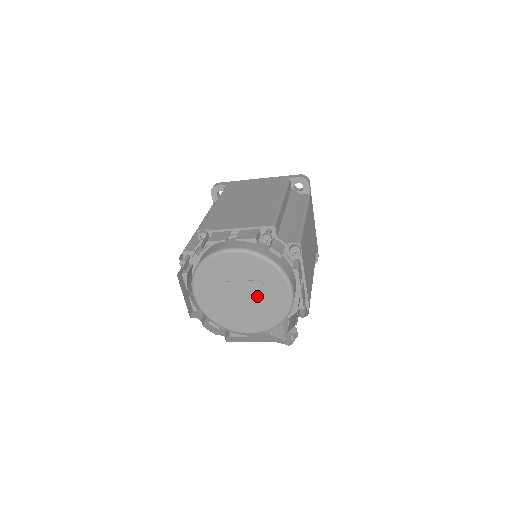
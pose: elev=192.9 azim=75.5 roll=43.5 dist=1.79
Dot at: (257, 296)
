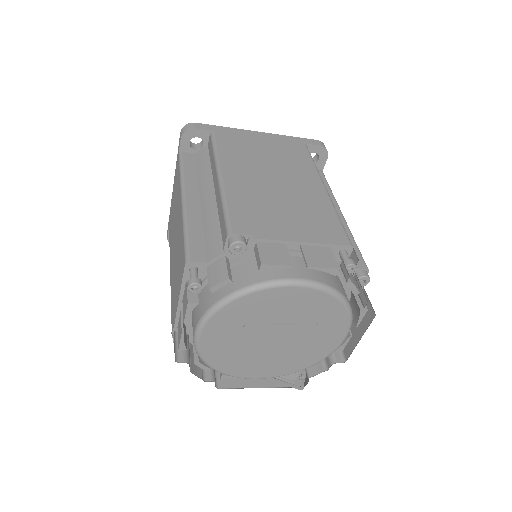
Dot at: (297, 340)
